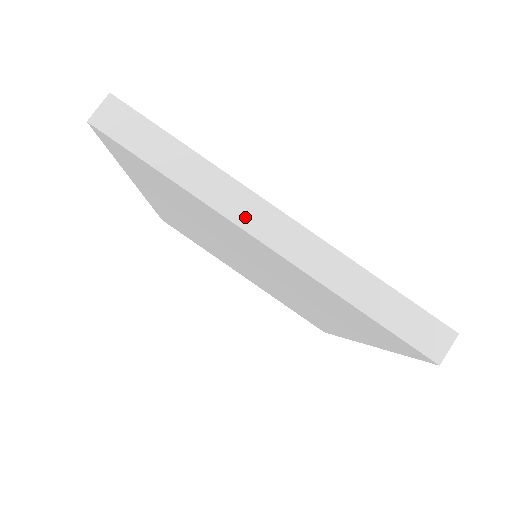
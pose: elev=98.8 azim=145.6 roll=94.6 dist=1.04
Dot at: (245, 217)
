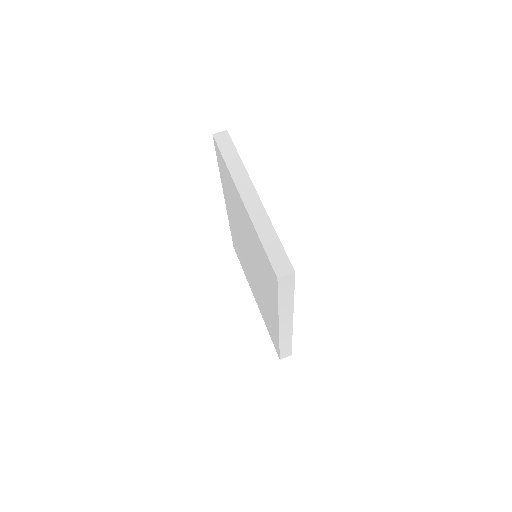
Dot at: (242, 187)
